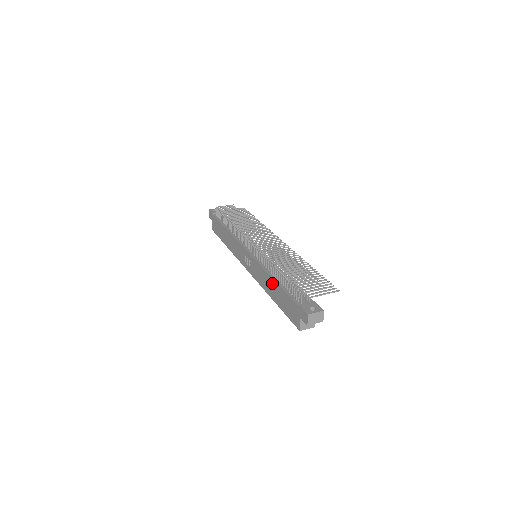
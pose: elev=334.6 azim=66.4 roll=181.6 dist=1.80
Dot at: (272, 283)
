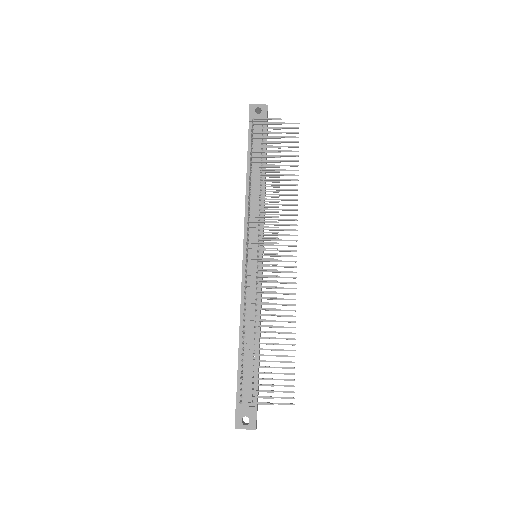
Dot at: (239, 334)
